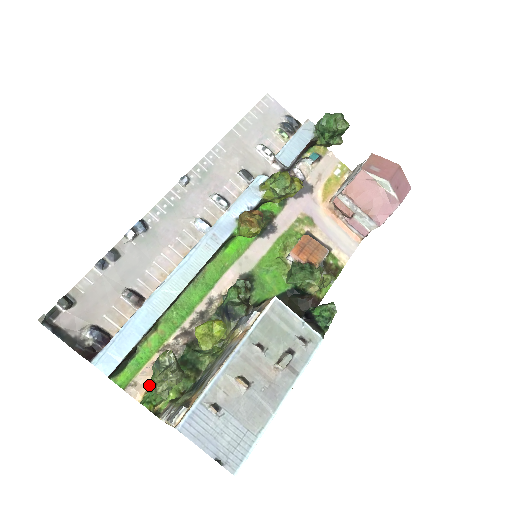
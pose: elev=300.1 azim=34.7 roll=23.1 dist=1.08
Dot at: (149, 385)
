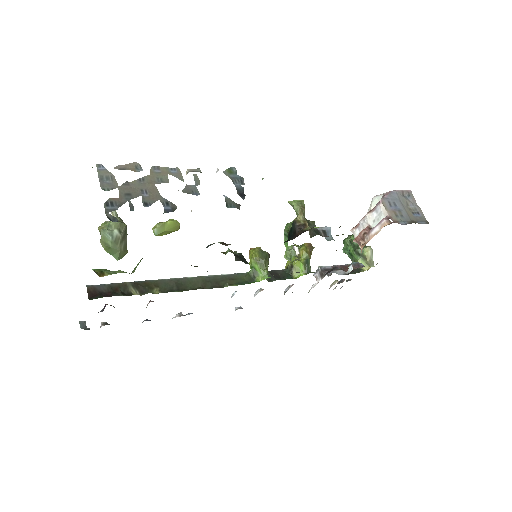
Dot at: occluded
